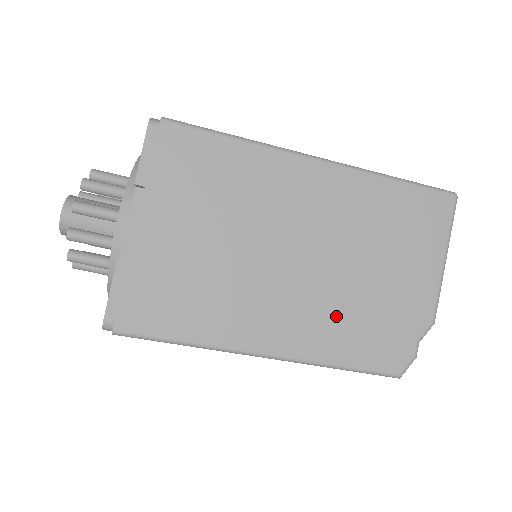
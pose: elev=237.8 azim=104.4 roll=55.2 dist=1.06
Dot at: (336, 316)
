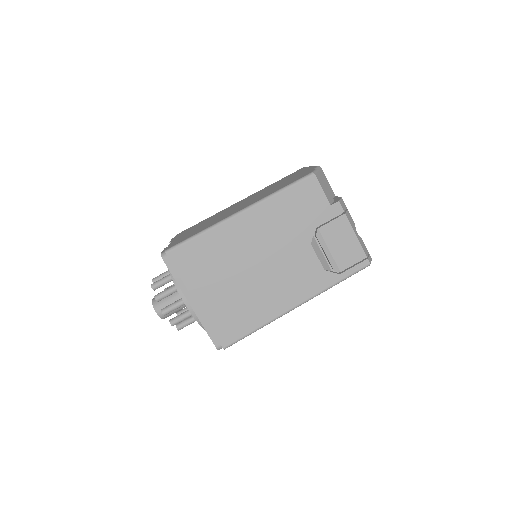
Dot at: occluded
